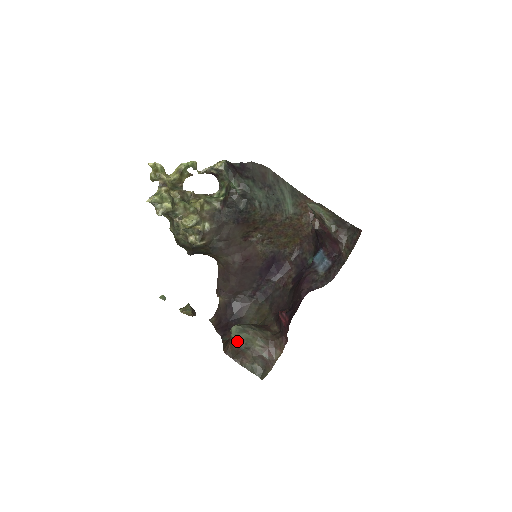
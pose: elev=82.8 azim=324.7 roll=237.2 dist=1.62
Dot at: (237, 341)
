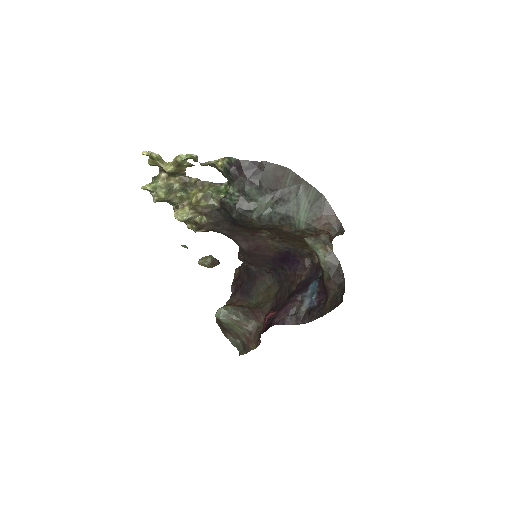
Dot at: (220, 321)
